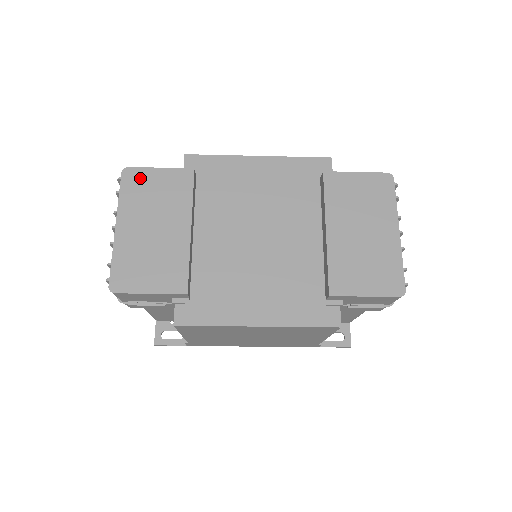
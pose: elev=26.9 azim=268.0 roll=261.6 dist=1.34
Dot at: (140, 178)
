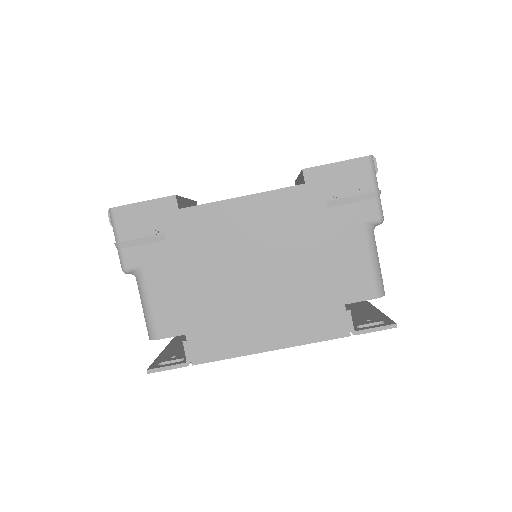
Dot at: occluded
